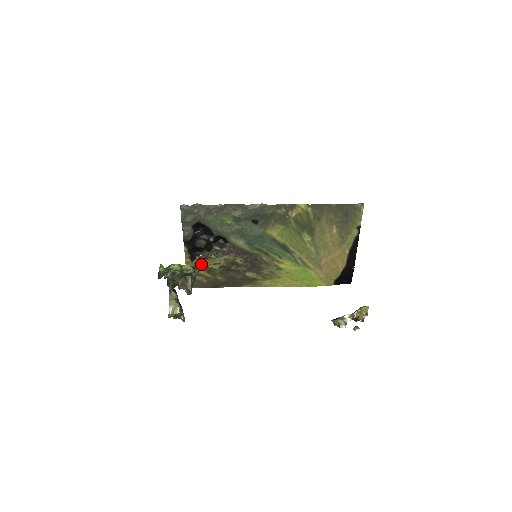
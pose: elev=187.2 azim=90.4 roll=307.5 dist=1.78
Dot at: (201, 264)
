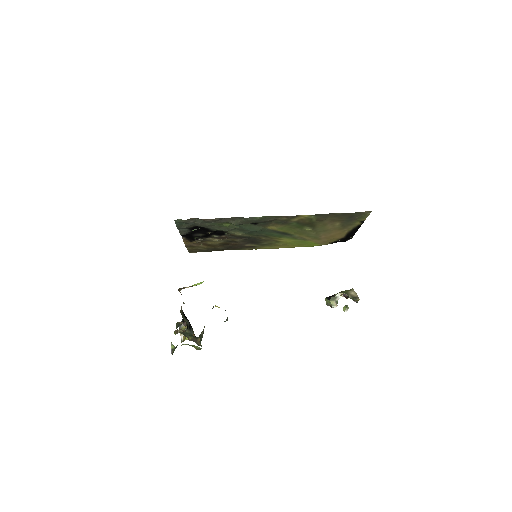
Dot at: occluded
